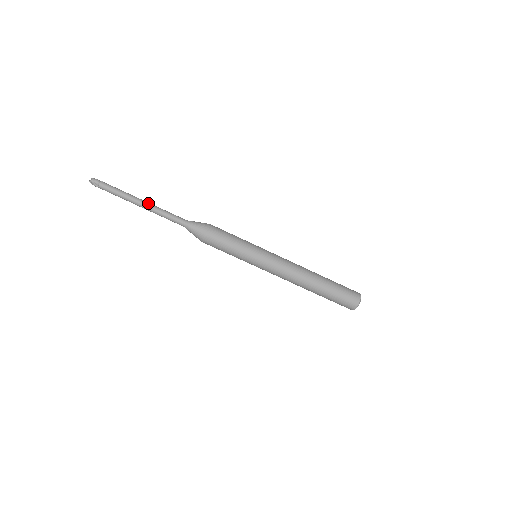
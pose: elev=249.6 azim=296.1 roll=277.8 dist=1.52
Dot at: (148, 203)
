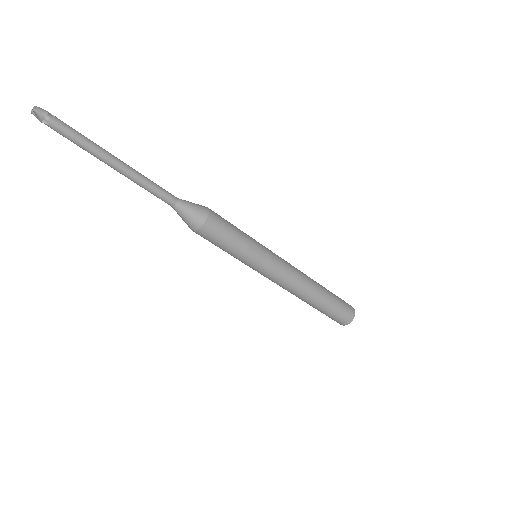
Dot at: (126, 164)
